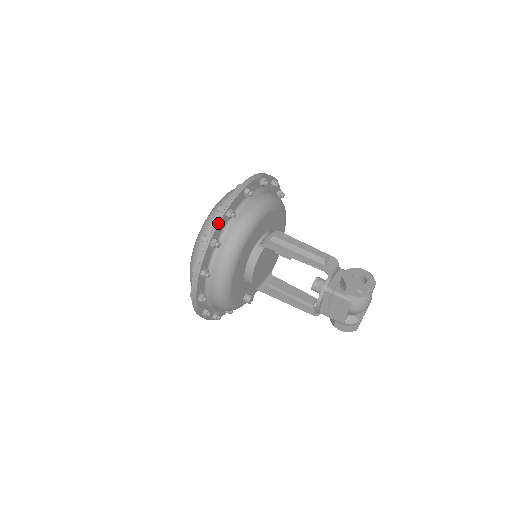
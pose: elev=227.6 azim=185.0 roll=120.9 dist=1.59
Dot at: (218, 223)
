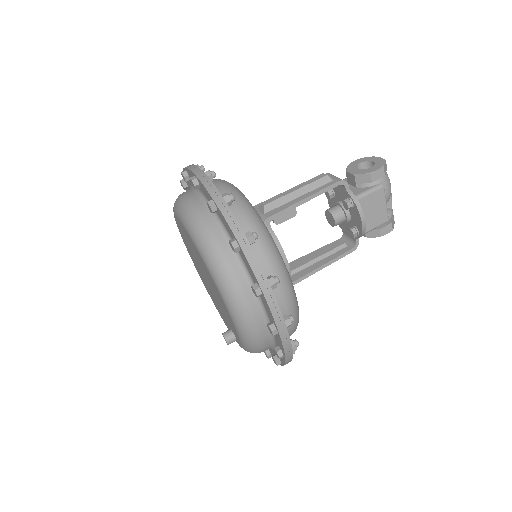
Dot at: (231, 213)
